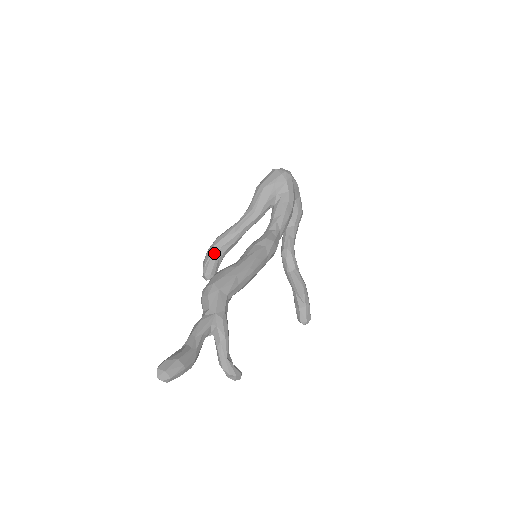
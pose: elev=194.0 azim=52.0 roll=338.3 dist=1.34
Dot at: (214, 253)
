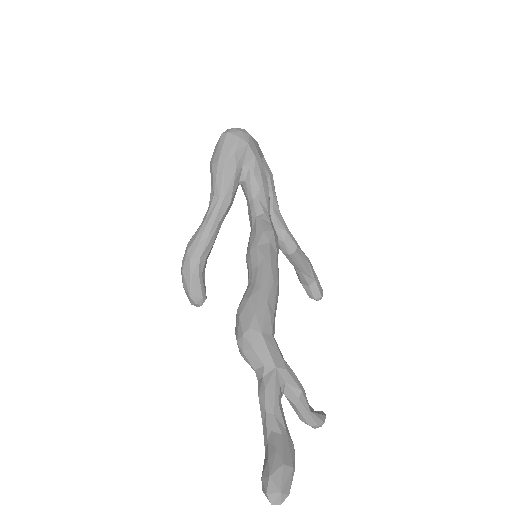
Dot at: (194, 270)
